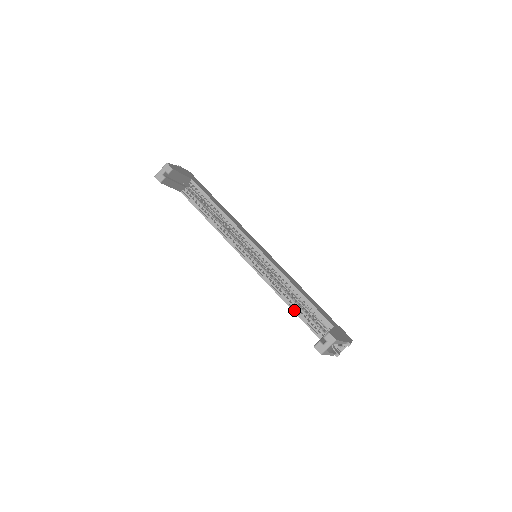
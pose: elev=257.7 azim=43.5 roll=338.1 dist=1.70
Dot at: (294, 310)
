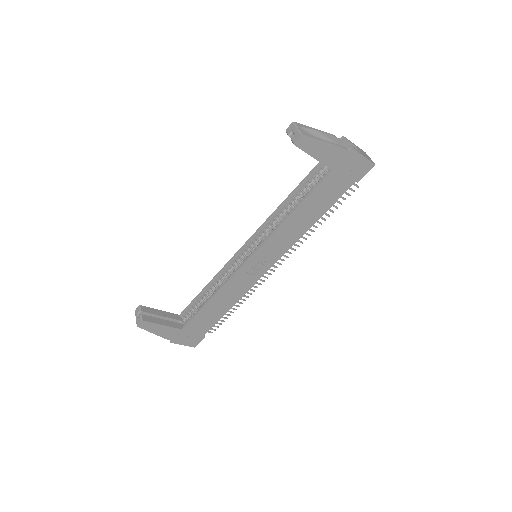
Dot at: (299, 203)
